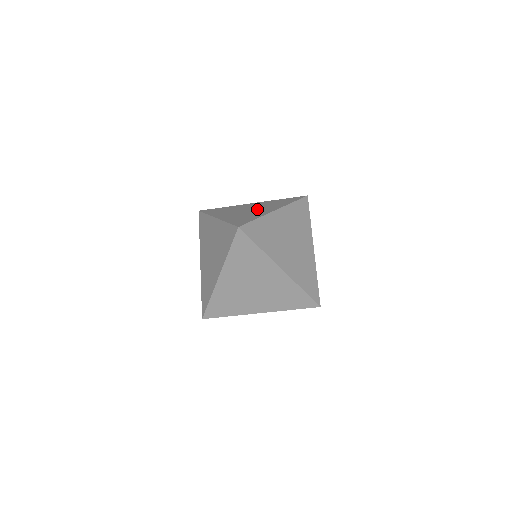
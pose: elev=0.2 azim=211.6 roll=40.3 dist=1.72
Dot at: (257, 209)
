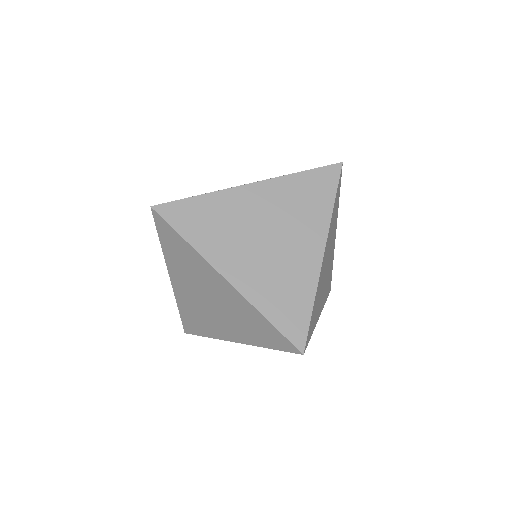
Dot at: occluded
